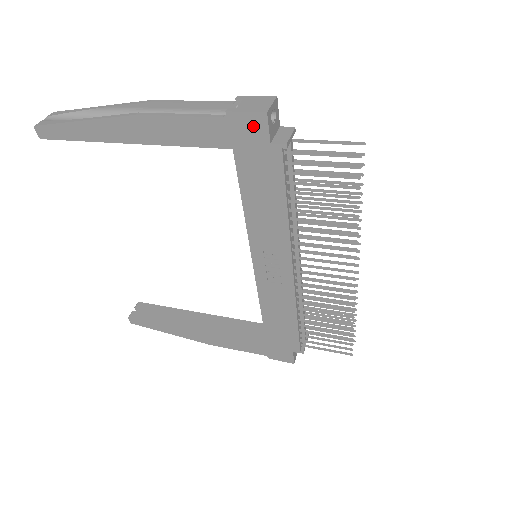
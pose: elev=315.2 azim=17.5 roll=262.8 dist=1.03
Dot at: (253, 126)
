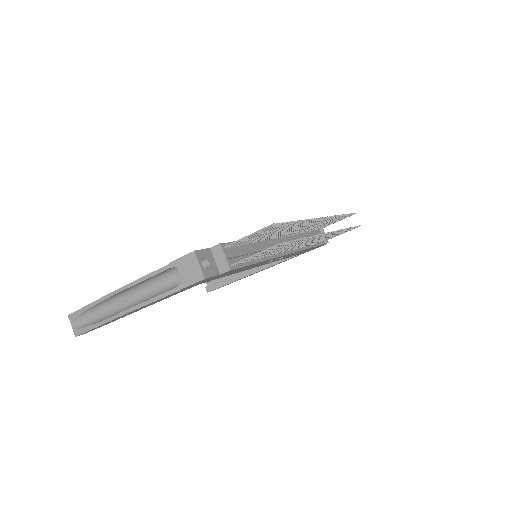
Dot at: (202, 281)
